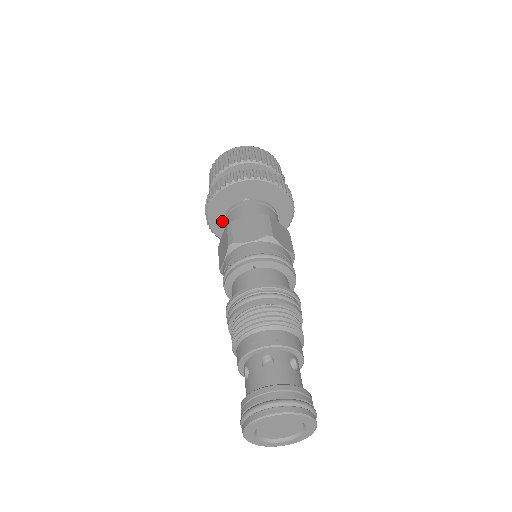
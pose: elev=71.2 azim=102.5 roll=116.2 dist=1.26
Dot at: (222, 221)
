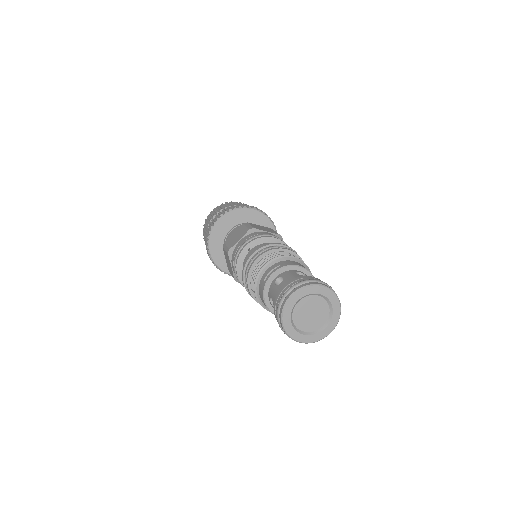
Dot at: occluded
